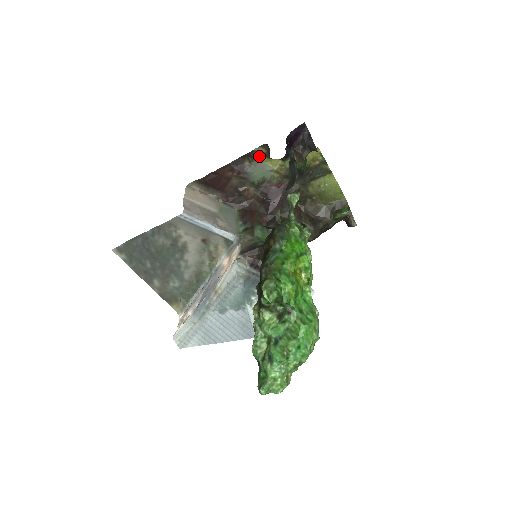
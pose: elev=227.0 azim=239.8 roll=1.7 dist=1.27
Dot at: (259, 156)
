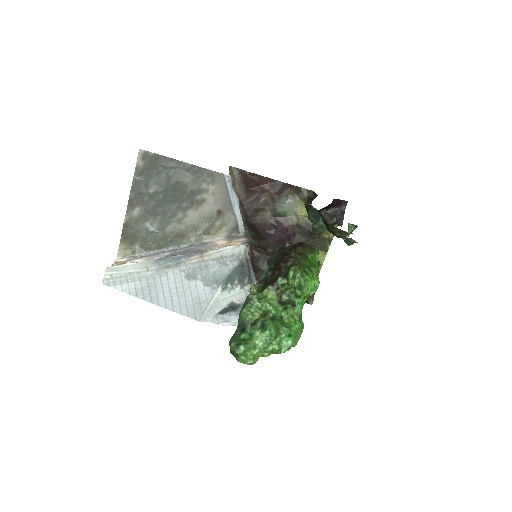
Dot at: (299, 195)
